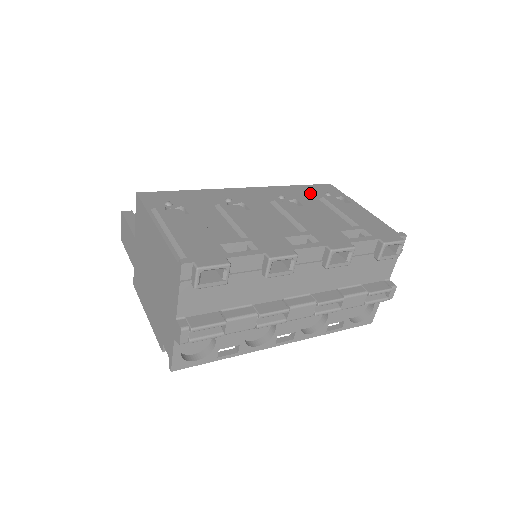
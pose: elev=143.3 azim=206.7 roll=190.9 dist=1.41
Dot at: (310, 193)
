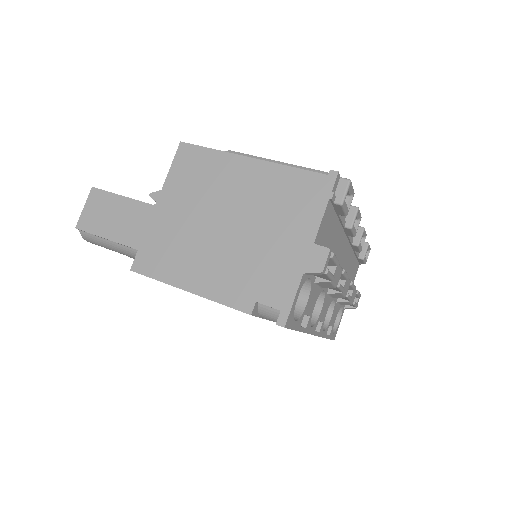
Dot at: occluded
